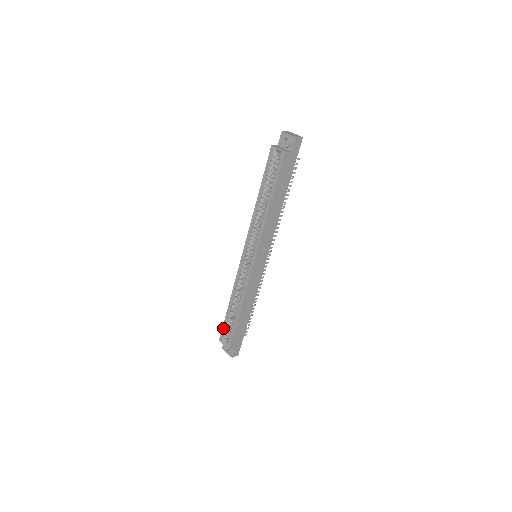
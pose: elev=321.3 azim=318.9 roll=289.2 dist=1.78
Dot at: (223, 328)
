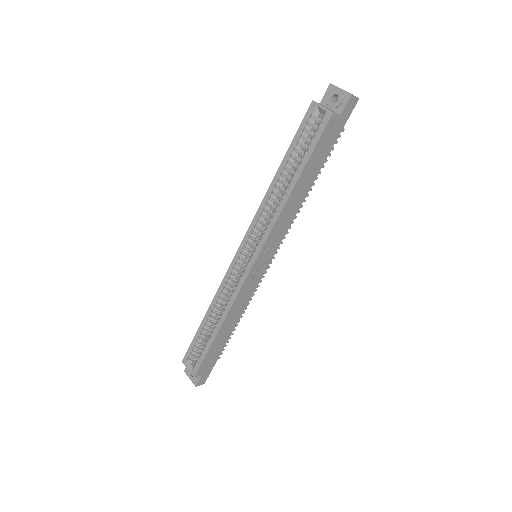
Dot at: (191, 346)
